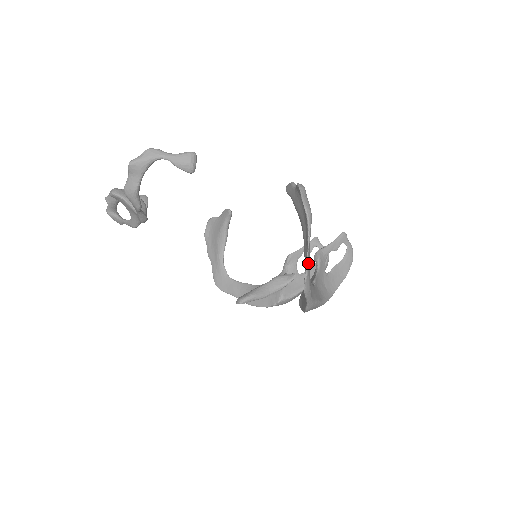
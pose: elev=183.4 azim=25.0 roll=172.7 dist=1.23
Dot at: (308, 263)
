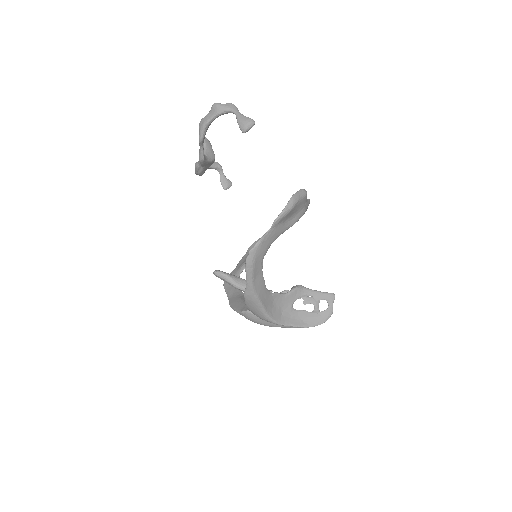
Dot at: (263, 239)
